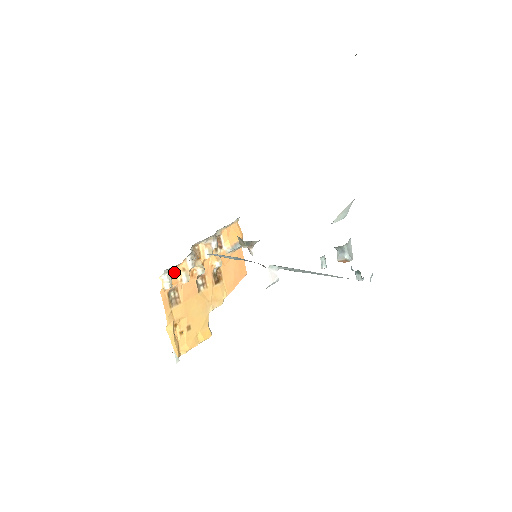
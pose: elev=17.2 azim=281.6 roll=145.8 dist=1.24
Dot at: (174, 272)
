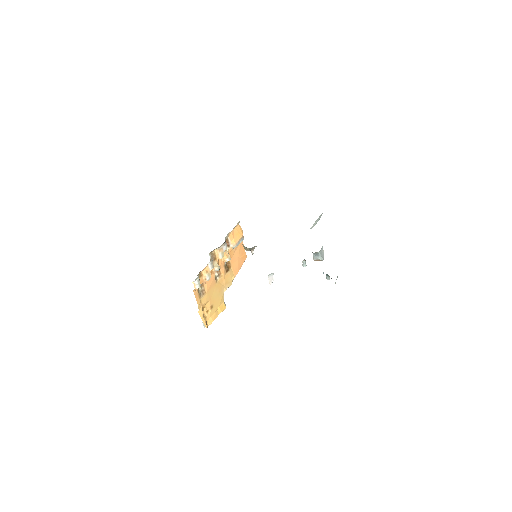
Dot at: (200, 275)
